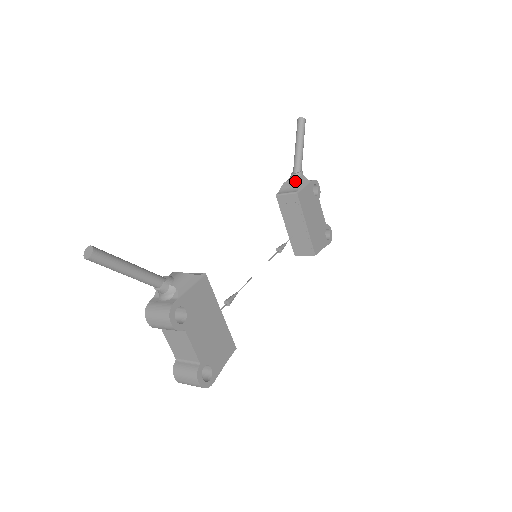
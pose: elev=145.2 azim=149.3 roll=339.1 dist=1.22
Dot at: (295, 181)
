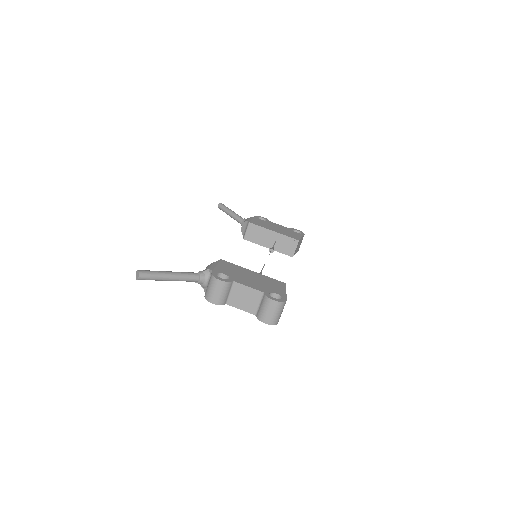
Dot at: (244, 222)
